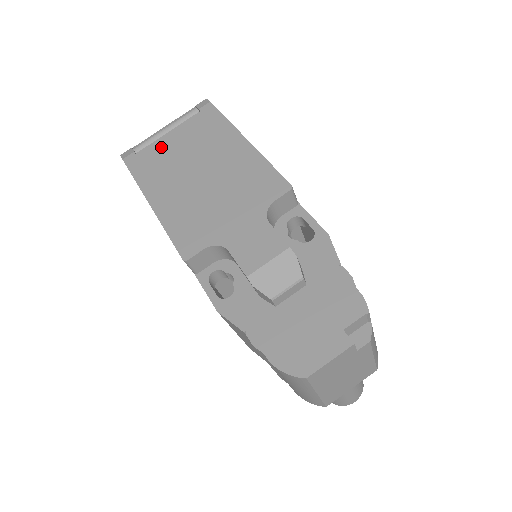
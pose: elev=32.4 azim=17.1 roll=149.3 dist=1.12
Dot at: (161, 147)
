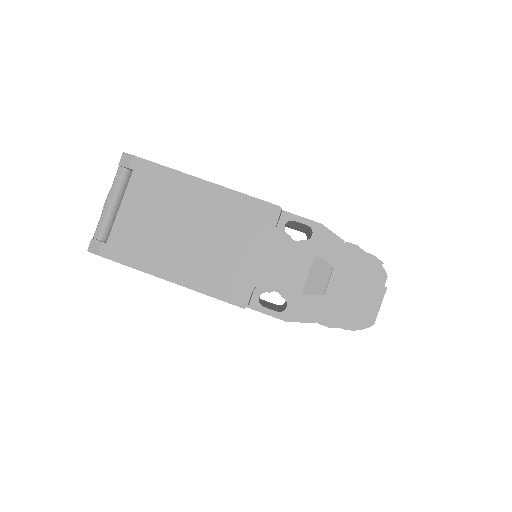
Dot at: (128, 225)
